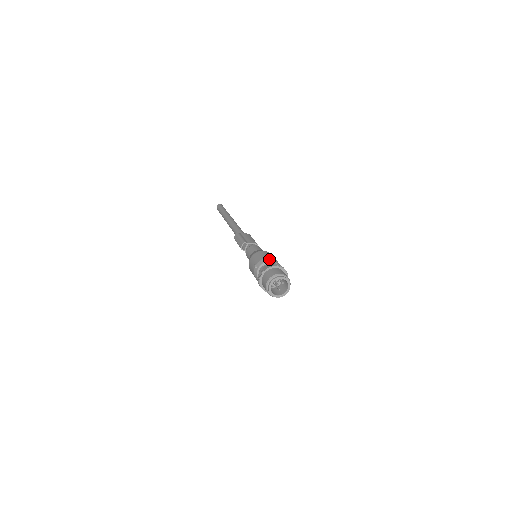
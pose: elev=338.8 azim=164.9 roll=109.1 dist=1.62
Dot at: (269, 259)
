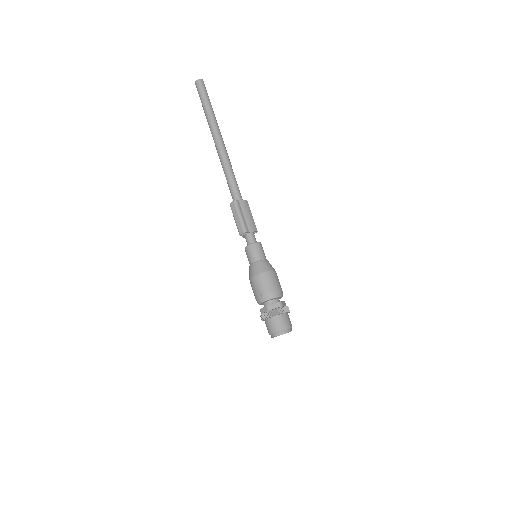
Dot at: (277, 294)
